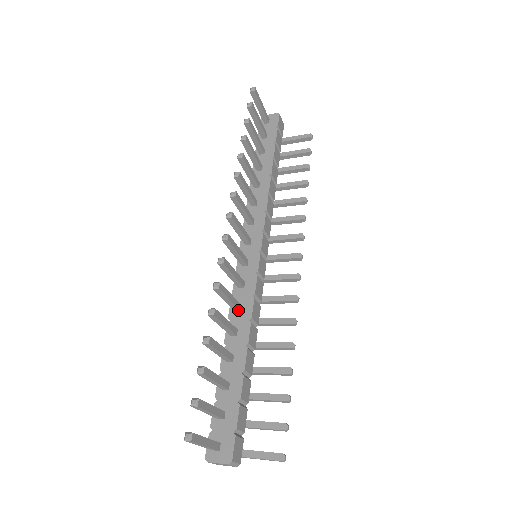
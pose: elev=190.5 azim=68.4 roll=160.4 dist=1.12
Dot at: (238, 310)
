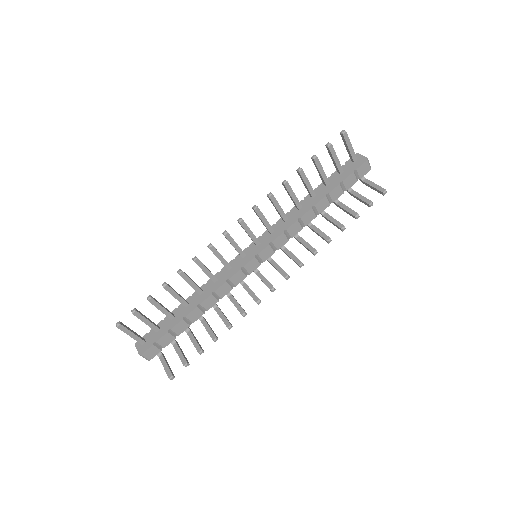
Dot at: (213, 281)
